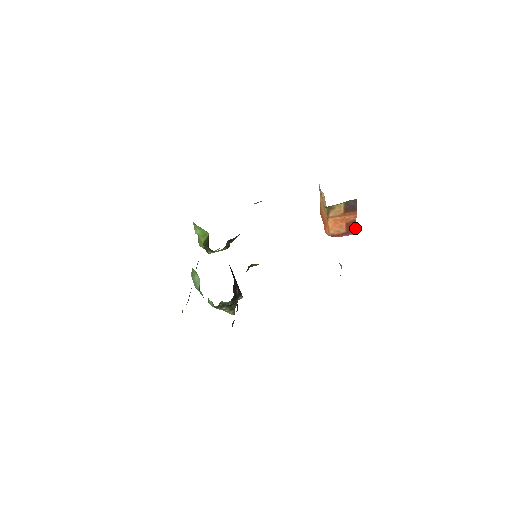
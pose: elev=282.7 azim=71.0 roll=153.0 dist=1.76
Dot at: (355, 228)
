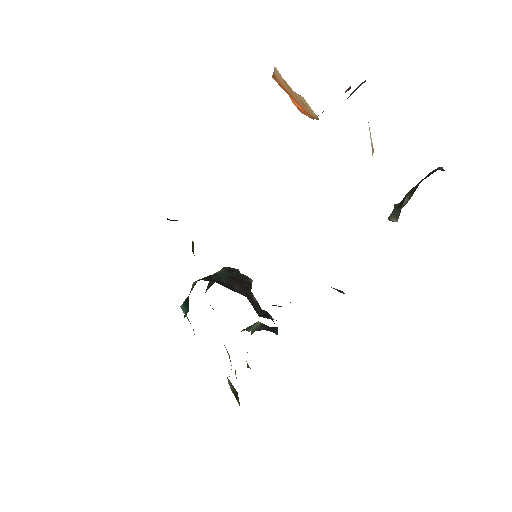
Dot at: occluded
